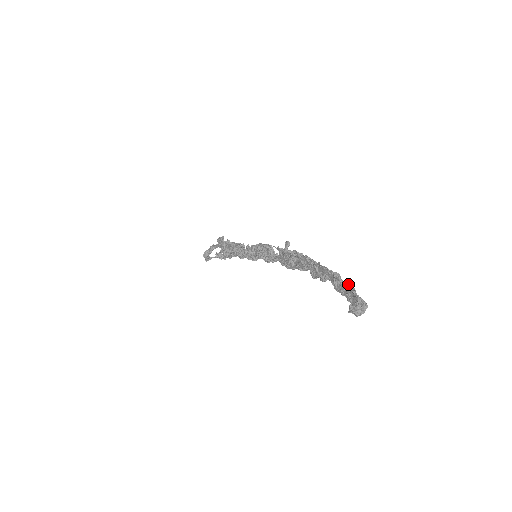
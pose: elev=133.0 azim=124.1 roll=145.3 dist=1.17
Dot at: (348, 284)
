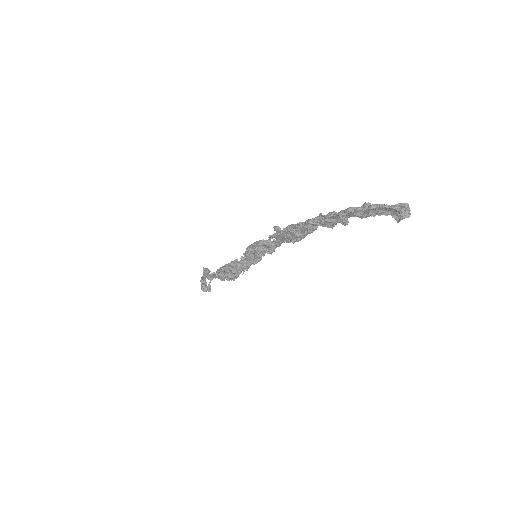
Dot at: (372, 207)
